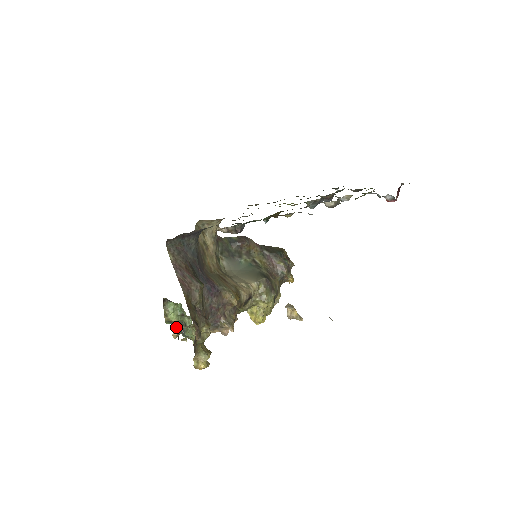
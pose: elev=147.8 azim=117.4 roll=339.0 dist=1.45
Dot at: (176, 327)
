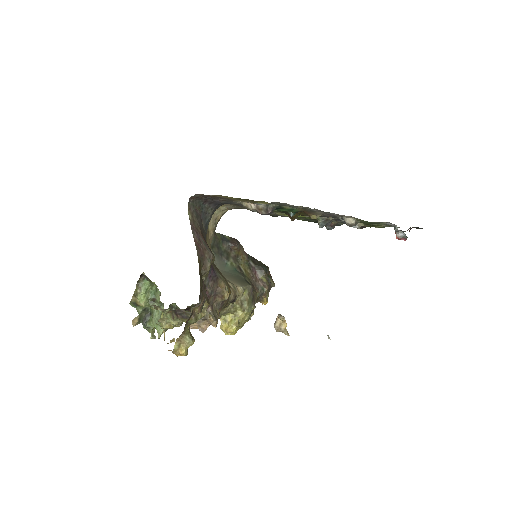
Dot at: (139, 313)
